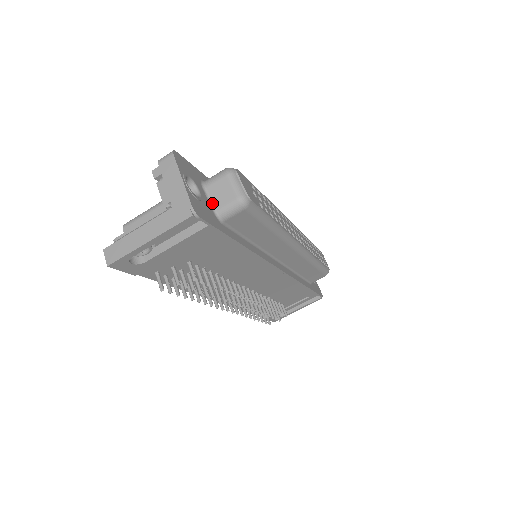
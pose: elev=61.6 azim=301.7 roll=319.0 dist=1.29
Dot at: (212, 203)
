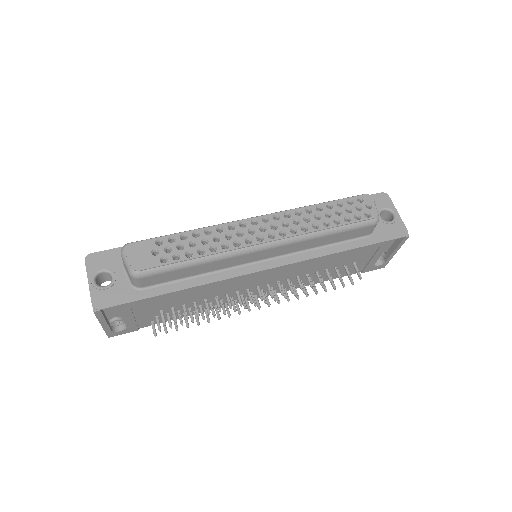
Dot at: (129, 277)
